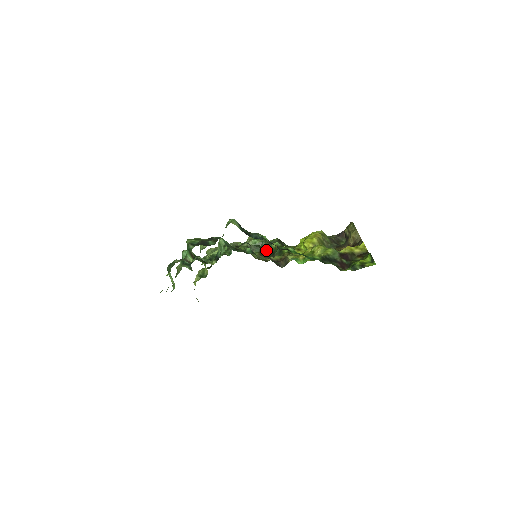
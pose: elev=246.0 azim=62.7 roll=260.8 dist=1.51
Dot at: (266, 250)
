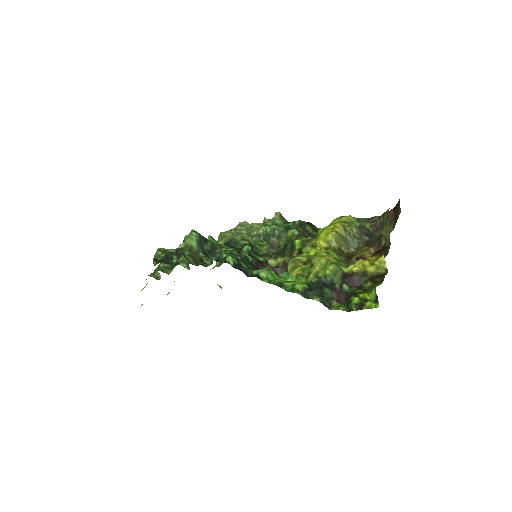
Dot at: (279, 240)
